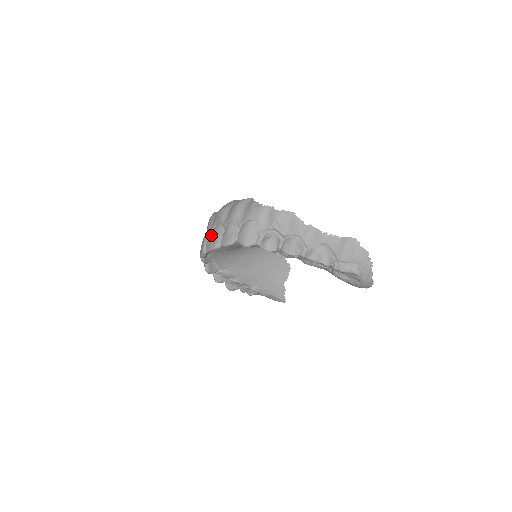
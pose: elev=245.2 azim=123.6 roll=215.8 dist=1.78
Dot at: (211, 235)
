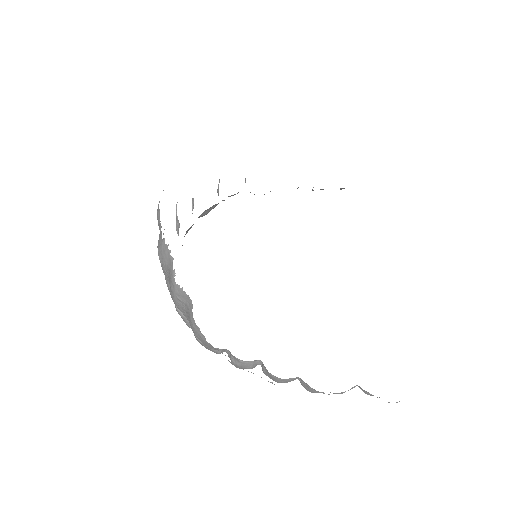
Dot at: occluded
